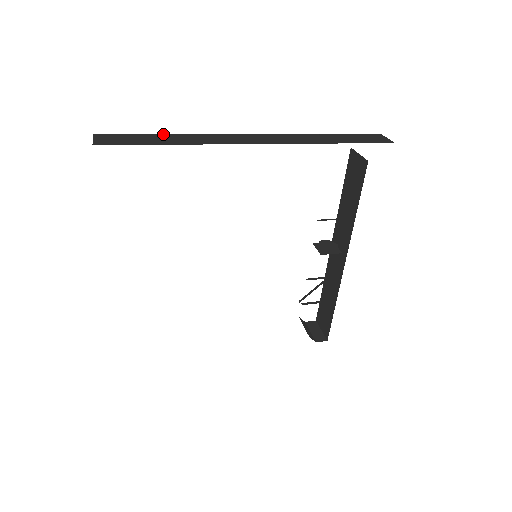
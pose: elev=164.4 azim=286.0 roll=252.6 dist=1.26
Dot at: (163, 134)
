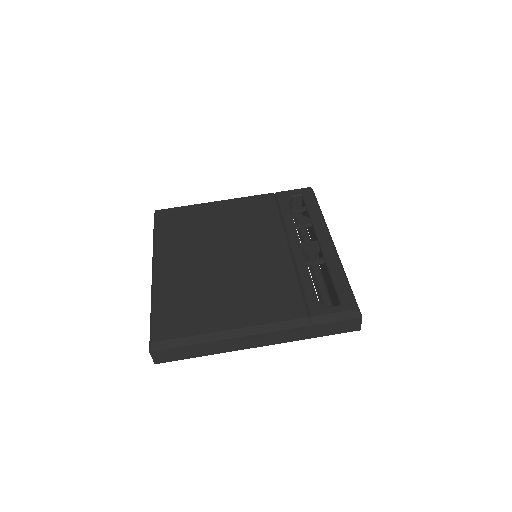
Dot at: (195, 346)
